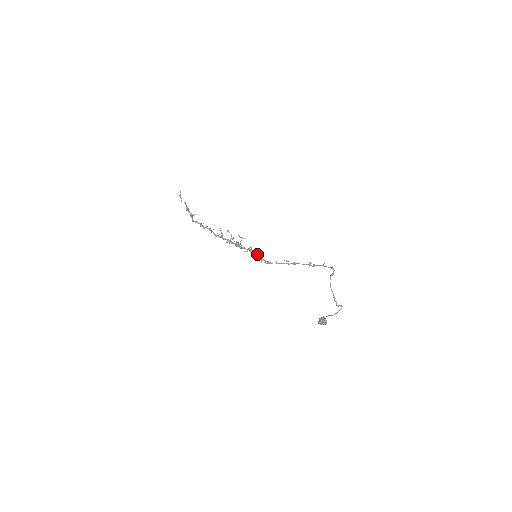
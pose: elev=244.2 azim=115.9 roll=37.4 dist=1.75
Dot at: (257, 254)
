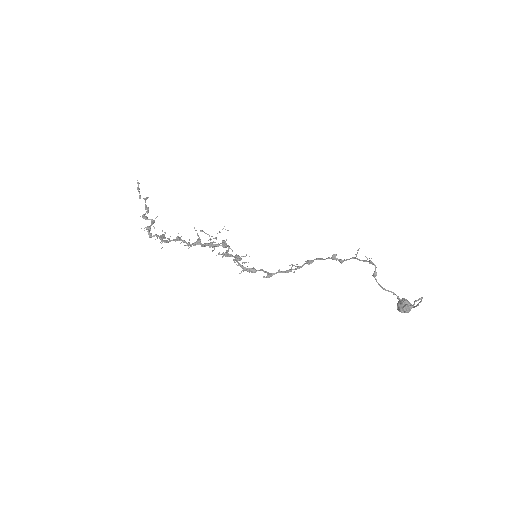
Dot at: occluded
